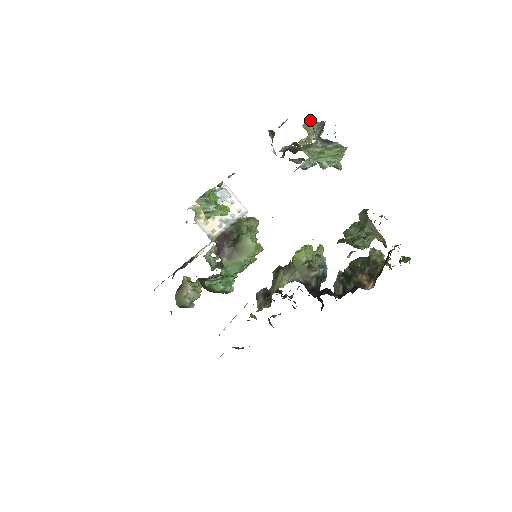
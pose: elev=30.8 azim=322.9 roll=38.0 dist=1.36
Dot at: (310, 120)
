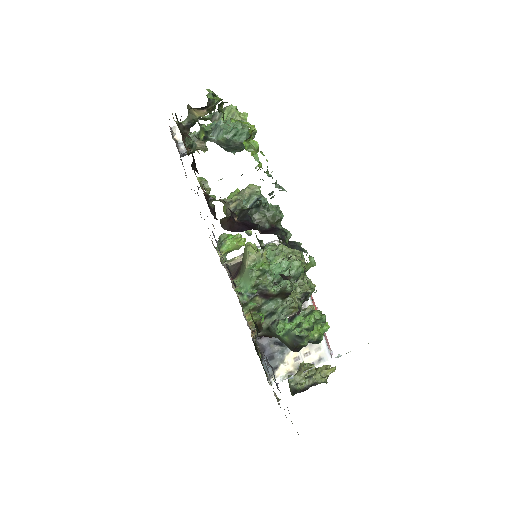
Dot at: occluded
